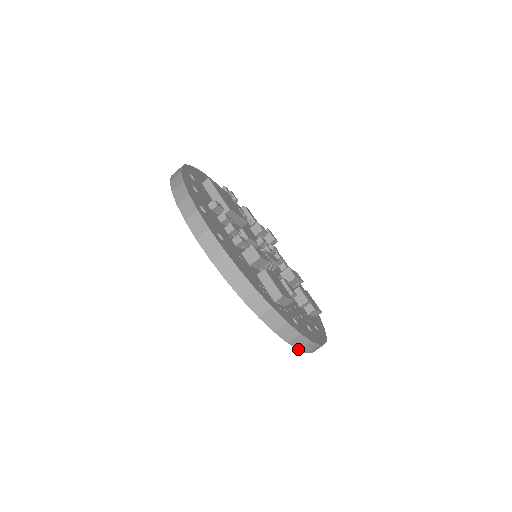
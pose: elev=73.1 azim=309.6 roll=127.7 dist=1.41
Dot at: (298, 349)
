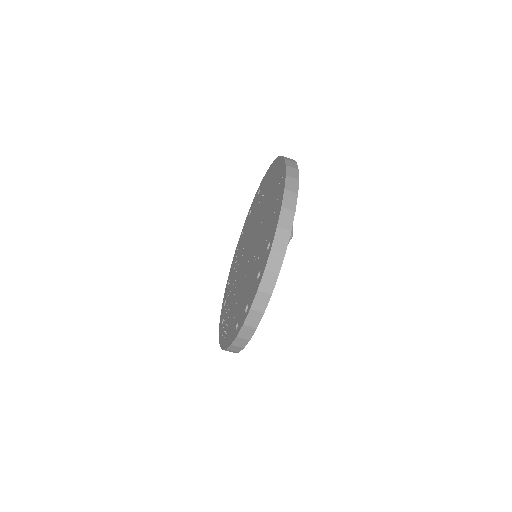
Dot at: occluded
